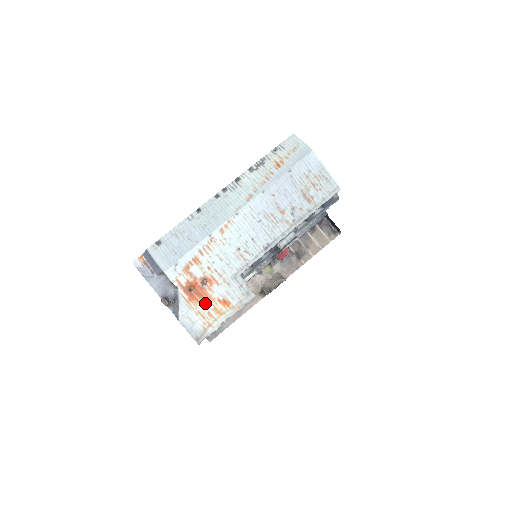
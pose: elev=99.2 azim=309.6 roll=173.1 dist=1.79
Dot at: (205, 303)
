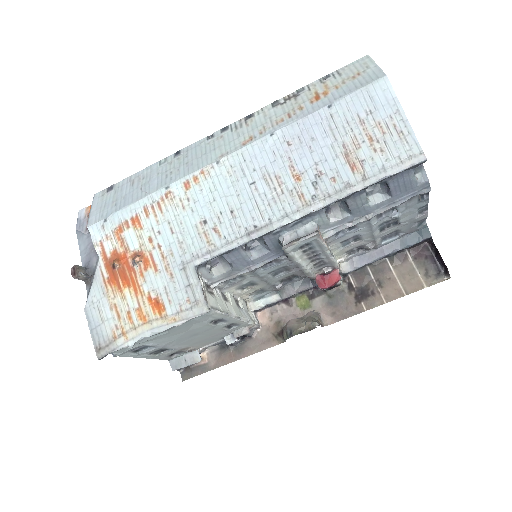
Dot at: (128, 295)
